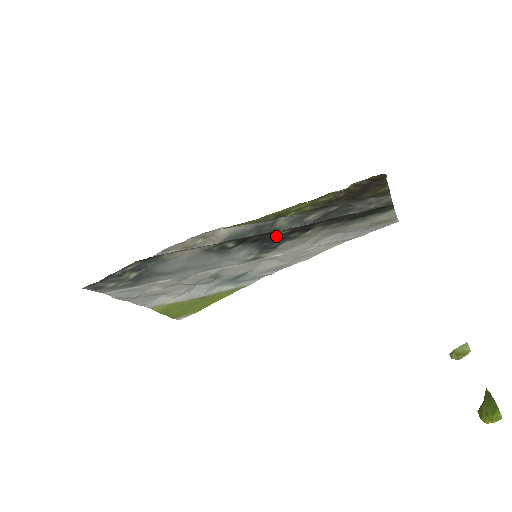
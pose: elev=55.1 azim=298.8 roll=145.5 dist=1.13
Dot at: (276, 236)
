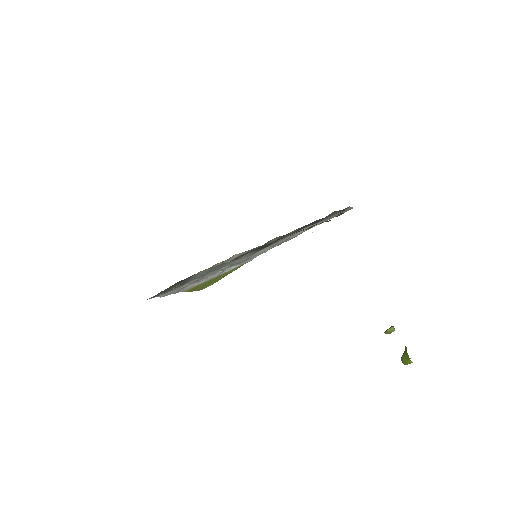
Dot at: occluded
